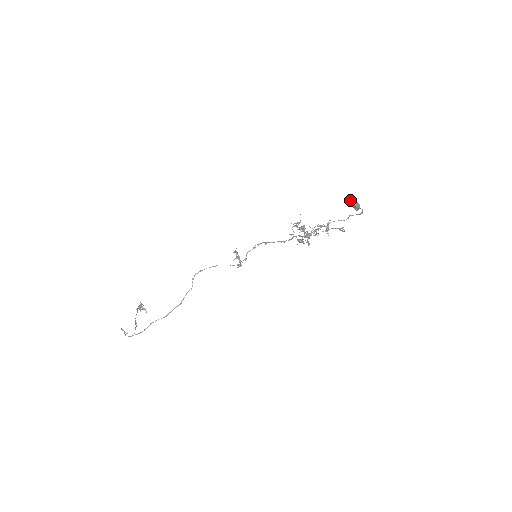
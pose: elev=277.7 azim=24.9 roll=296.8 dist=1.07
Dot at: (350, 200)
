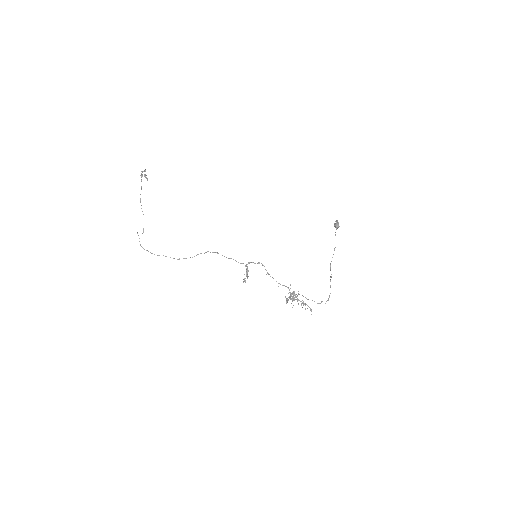
Dot at: occluded
